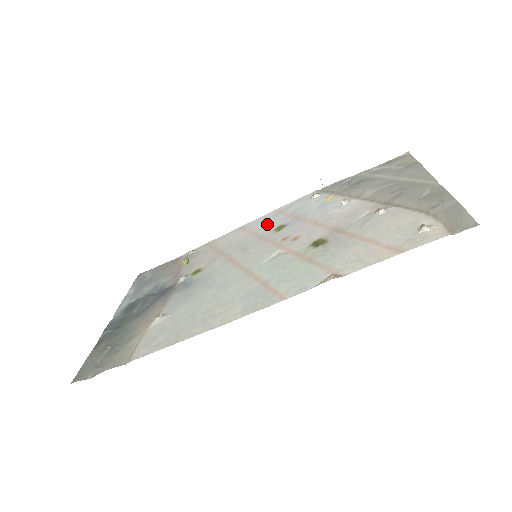
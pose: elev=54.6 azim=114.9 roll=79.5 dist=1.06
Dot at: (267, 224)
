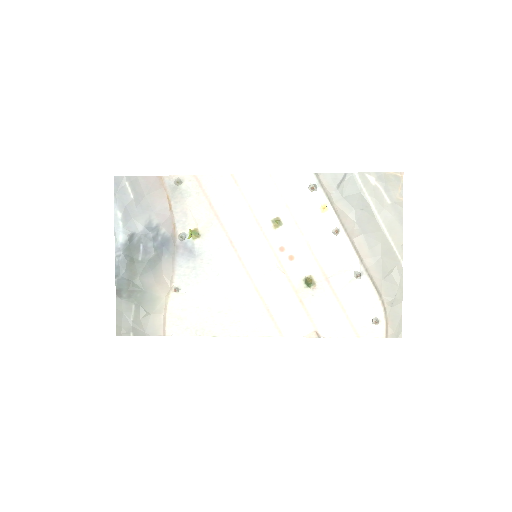
Dot at: (264, 201)
